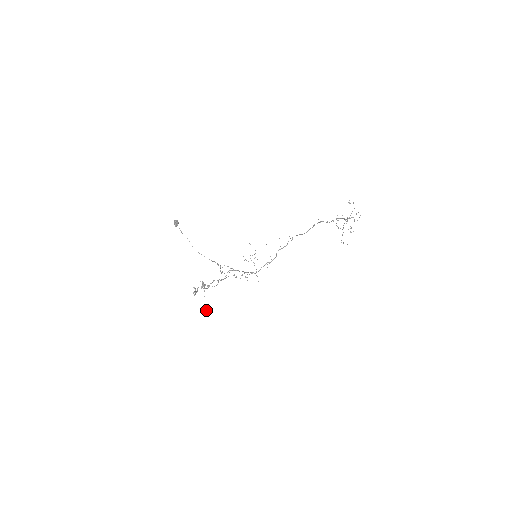
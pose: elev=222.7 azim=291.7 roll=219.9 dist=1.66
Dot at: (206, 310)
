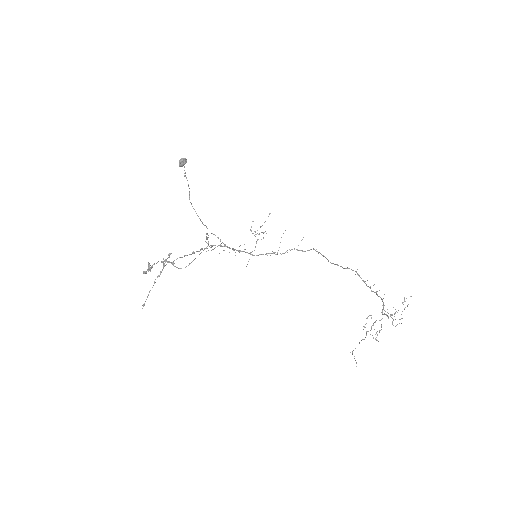
Dot at: (146, 299)
